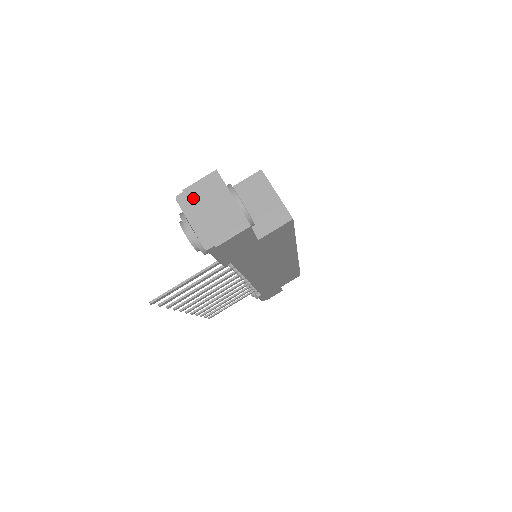
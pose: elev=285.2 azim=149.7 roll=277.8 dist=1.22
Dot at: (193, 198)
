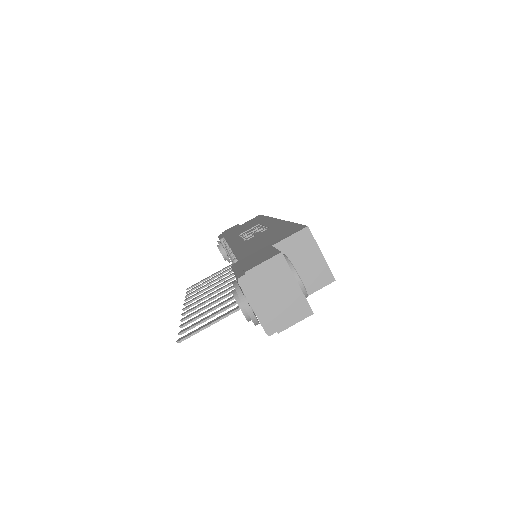
Dot at: (256, 282)
